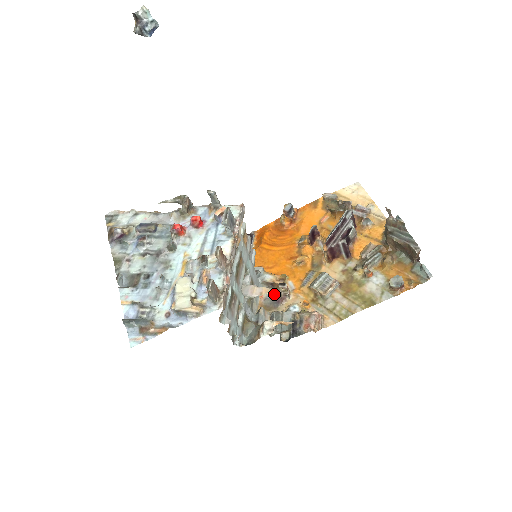
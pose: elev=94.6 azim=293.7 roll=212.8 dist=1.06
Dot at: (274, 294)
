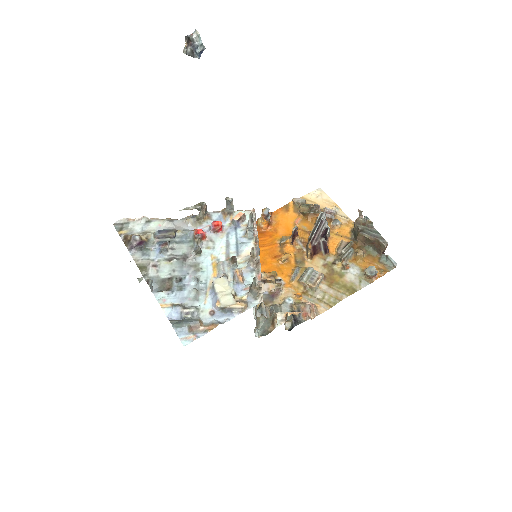
Dot at: occluded
